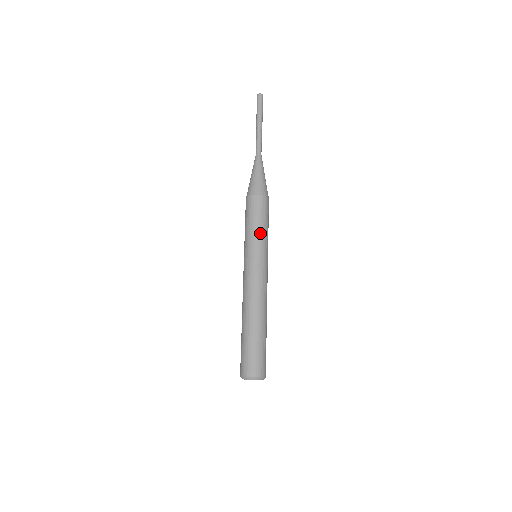
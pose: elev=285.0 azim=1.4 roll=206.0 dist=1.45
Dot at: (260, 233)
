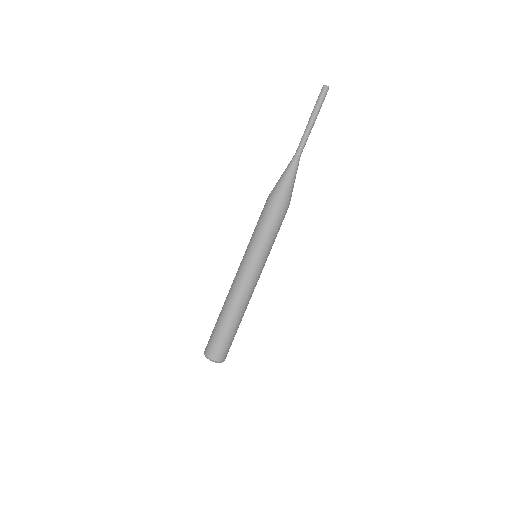
Dot at: (263, 238)
